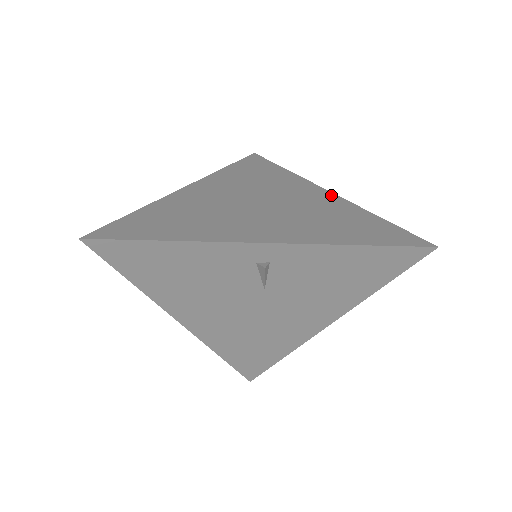
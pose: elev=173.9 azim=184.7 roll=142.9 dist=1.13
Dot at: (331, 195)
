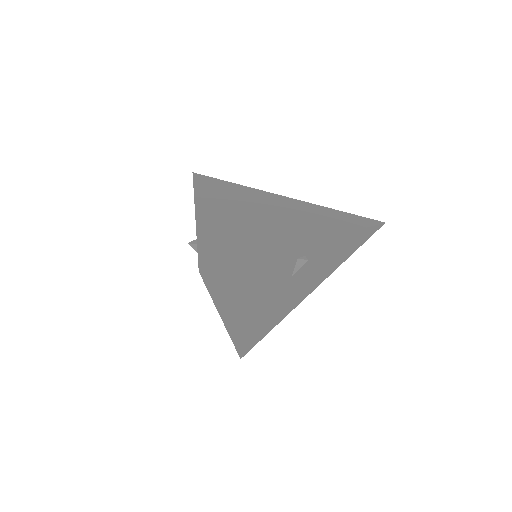
Dot at: (293, 200)
